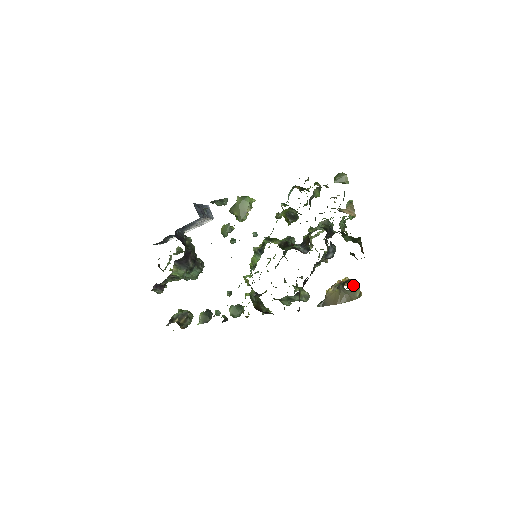
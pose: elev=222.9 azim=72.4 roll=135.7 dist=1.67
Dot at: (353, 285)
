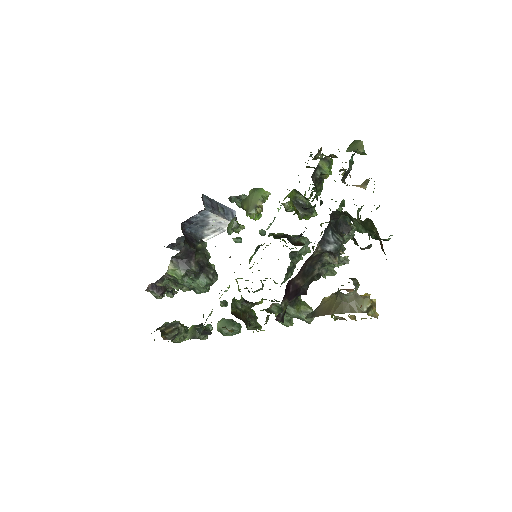
Dot at: occluded
